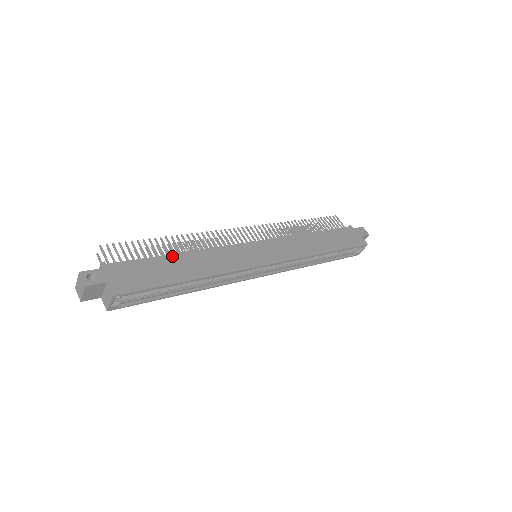
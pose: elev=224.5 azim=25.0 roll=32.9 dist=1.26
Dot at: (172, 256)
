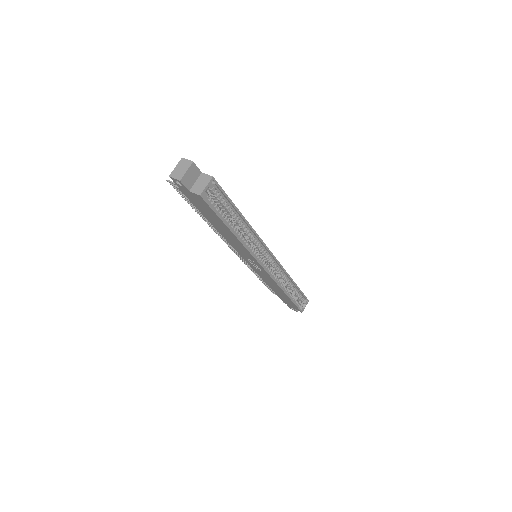
Dot at: occluded
